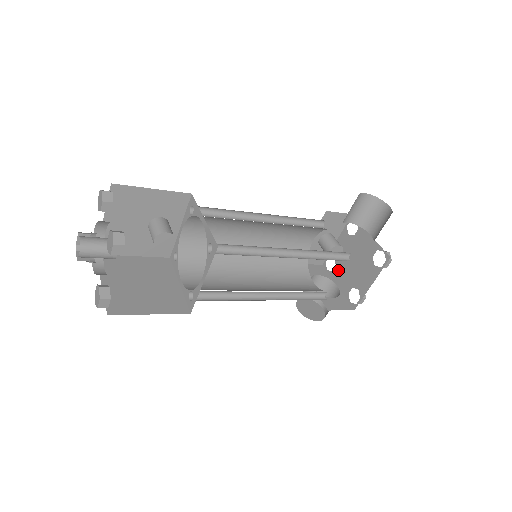
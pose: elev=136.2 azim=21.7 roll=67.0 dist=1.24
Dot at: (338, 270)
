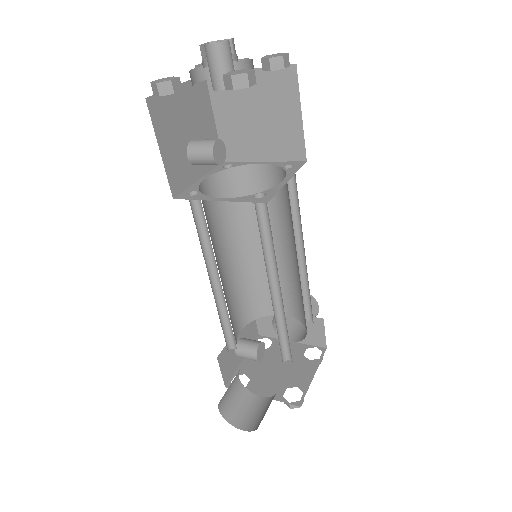
Dot at: (256, 382)
